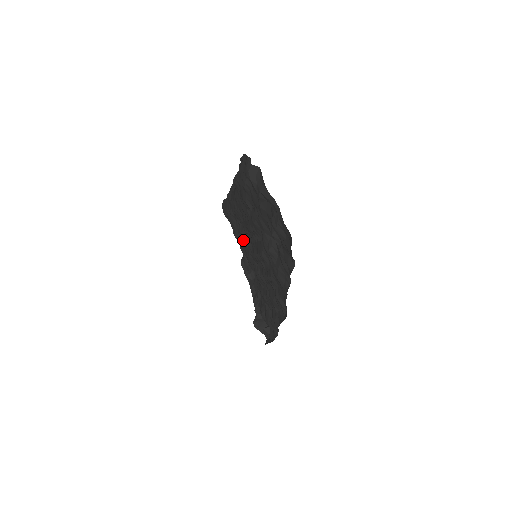
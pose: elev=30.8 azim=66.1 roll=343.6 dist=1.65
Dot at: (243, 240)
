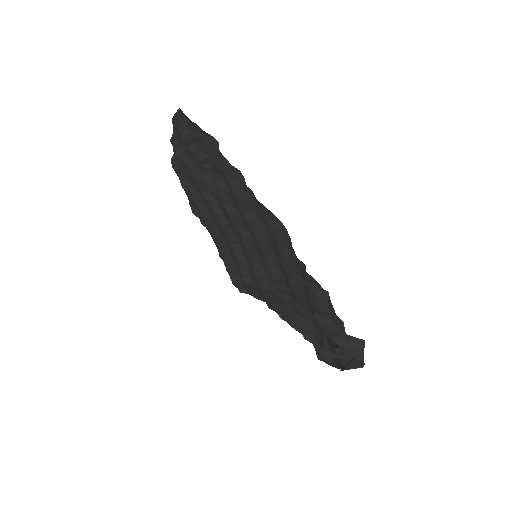
Dot at: (243, 264)
